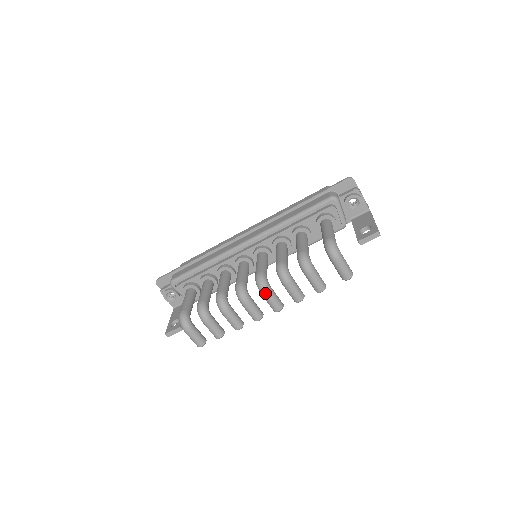
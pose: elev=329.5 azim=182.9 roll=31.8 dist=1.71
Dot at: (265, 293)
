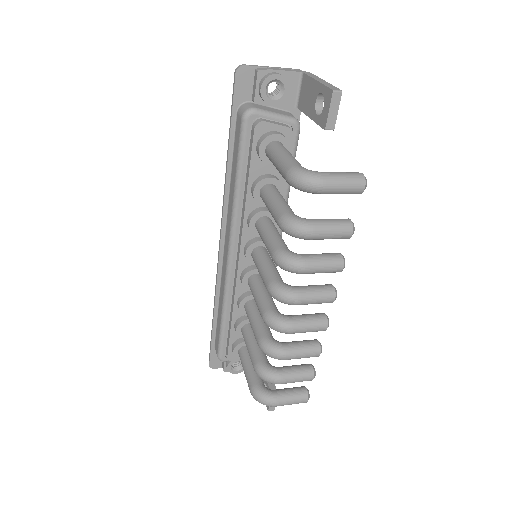
Dot at: (297, 302)
